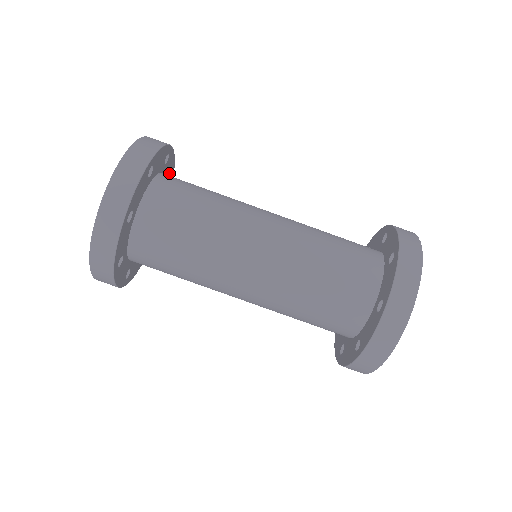
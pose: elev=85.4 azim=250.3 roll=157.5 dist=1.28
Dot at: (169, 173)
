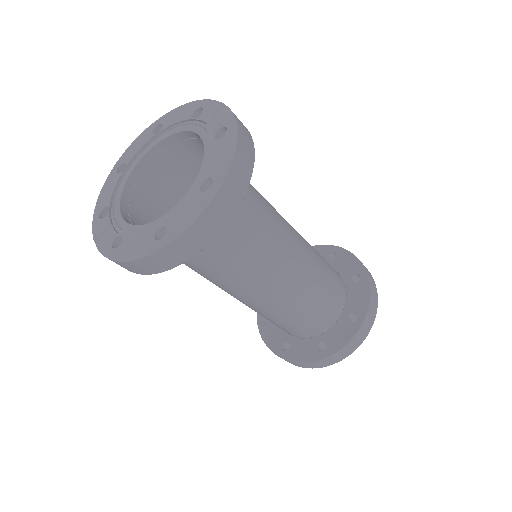
Dot at: occluded
